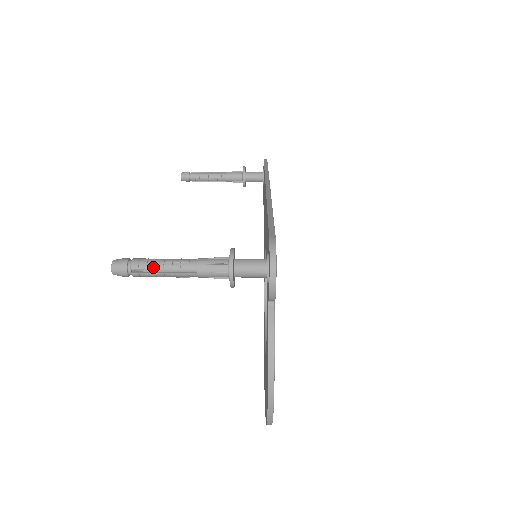
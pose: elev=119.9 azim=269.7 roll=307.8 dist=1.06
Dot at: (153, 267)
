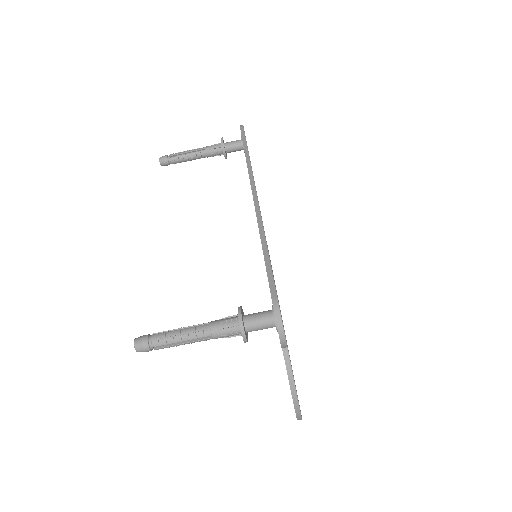
Dot at: (172, 341)
